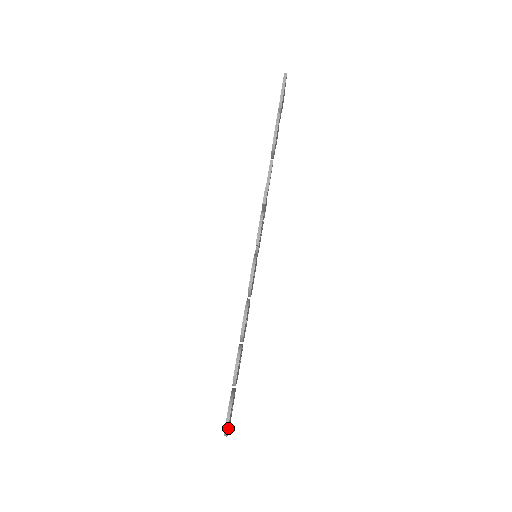
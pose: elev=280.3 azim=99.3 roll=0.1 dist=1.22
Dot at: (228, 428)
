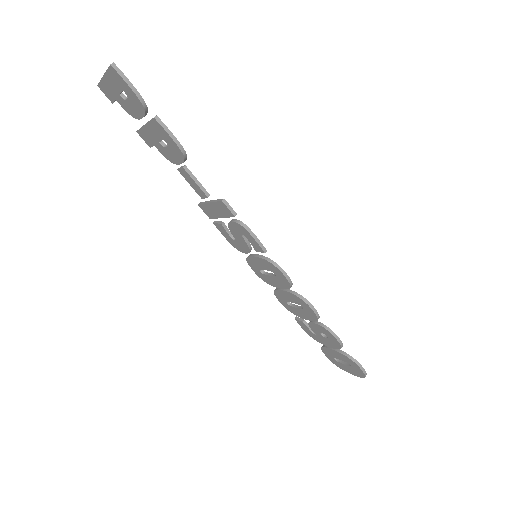
Dot at: occluded
